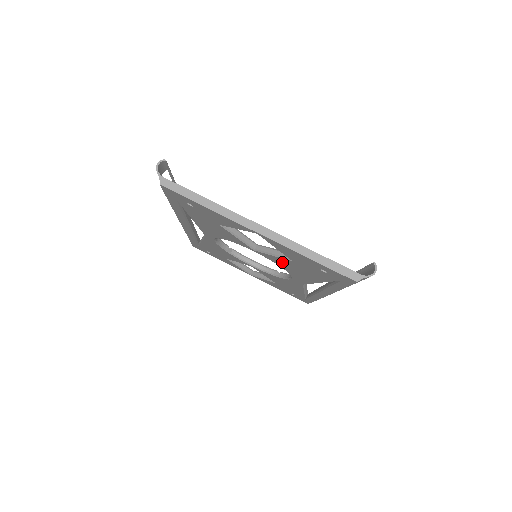
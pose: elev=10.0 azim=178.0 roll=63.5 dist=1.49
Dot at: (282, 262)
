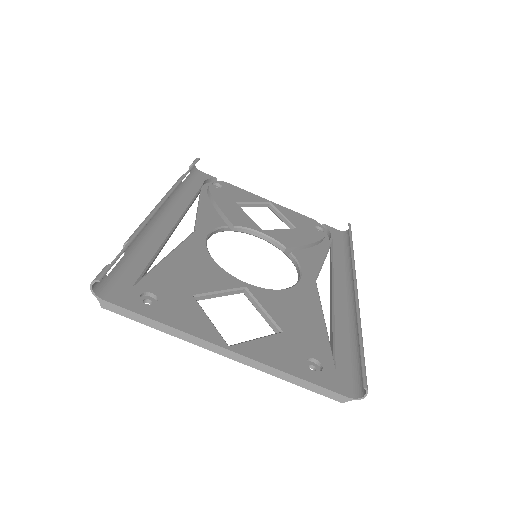
Dot at: occluded
